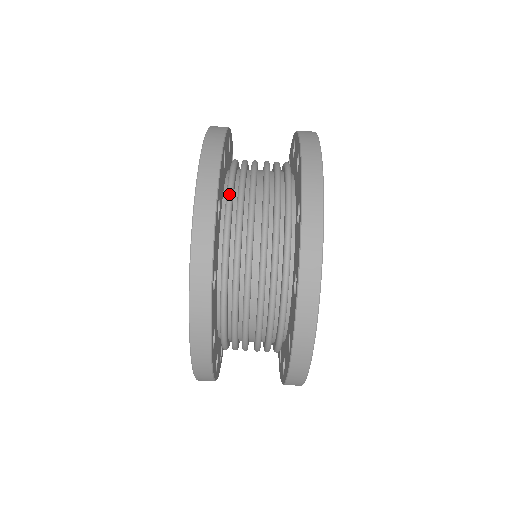
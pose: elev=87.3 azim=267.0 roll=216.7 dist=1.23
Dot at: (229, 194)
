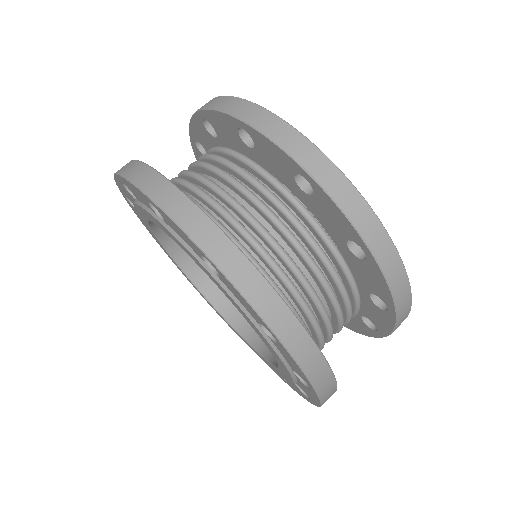
Dot at: (267, 278)
